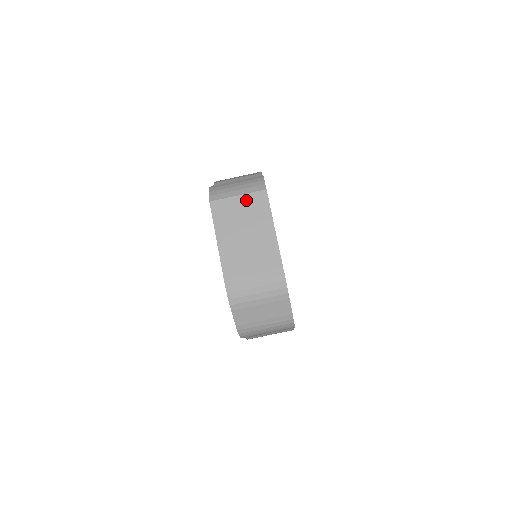
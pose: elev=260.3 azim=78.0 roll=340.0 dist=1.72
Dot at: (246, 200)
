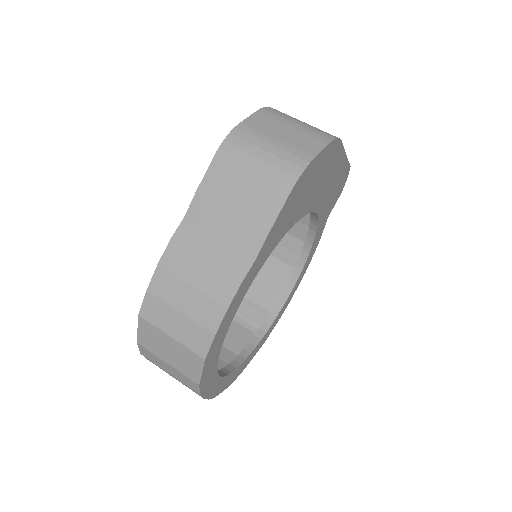
Dot at: occluded
